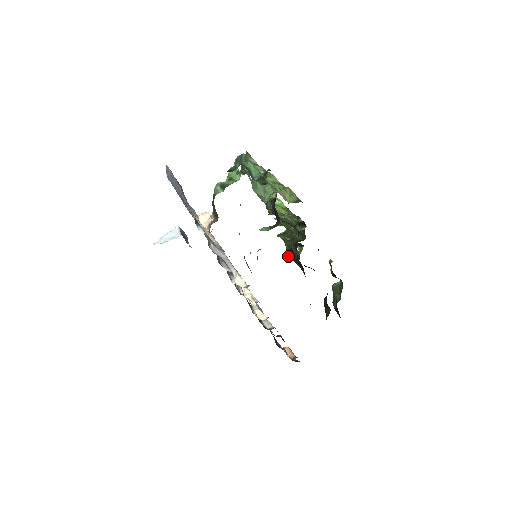
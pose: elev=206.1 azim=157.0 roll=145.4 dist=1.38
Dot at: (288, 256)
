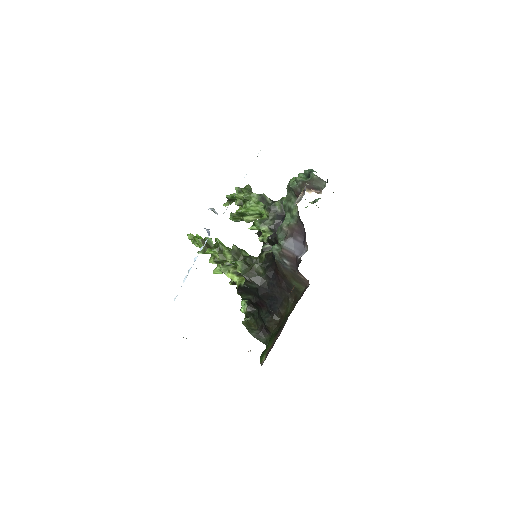
Dot at: (245, 276)
